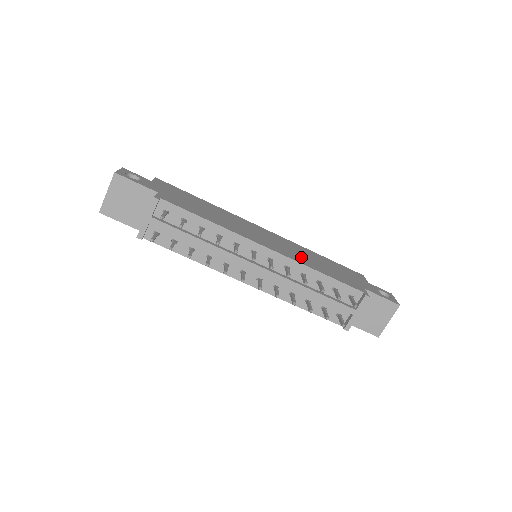
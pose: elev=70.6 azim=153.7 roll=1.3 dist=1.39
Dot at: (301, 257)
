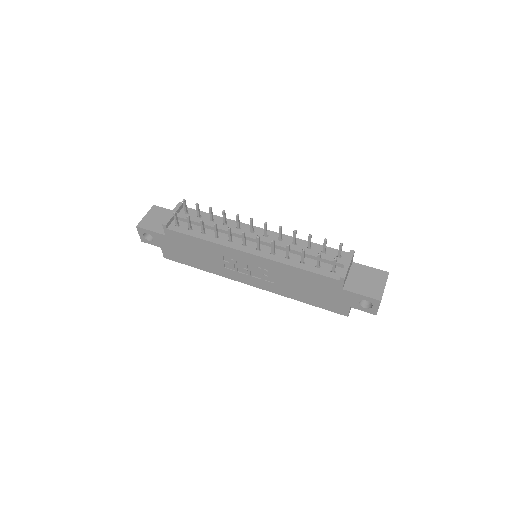
Dot at: occluded
